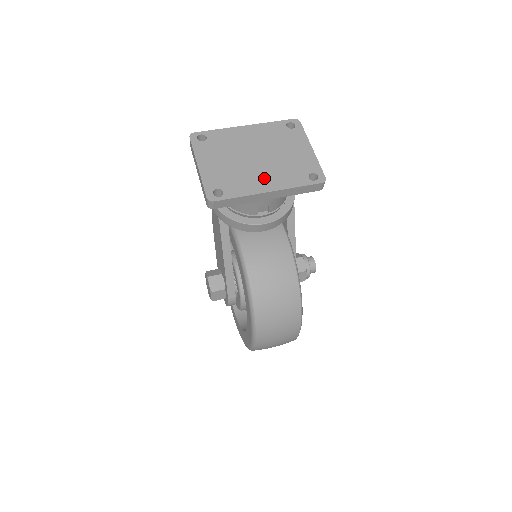
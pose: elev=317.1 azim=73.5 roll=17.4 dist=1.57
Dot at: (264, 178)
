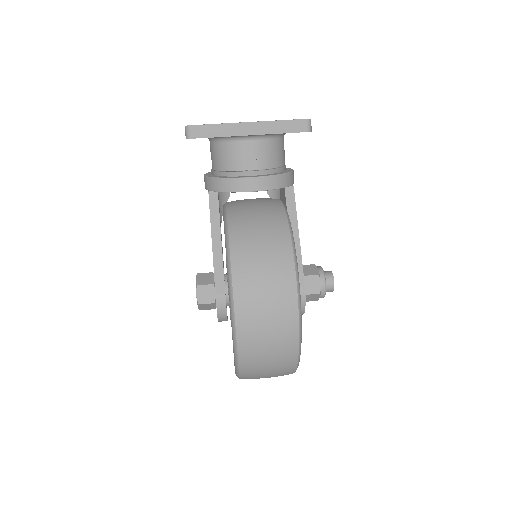
Dot at: occluded
